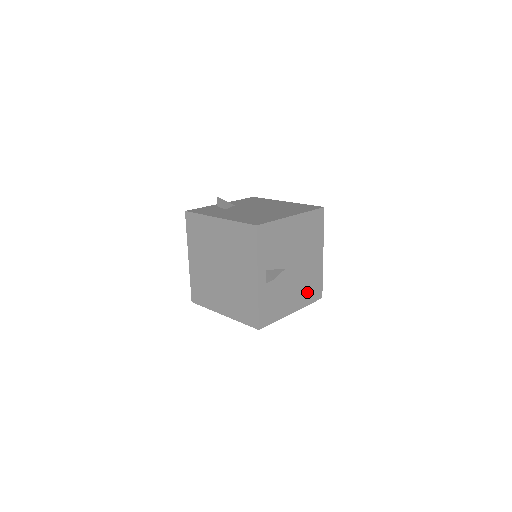
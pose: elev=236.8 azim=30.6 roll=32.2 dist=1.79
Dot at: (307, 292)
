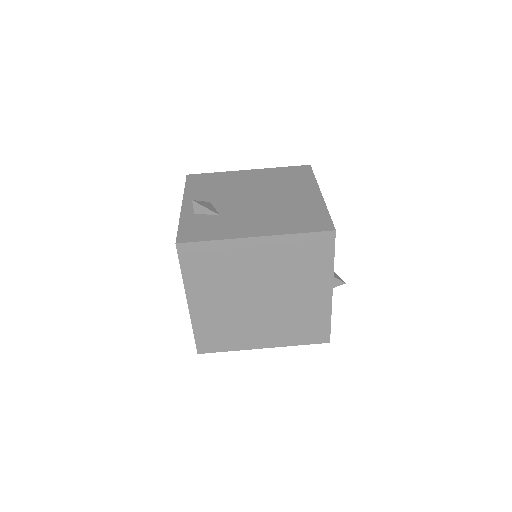
Dot at: occluded
